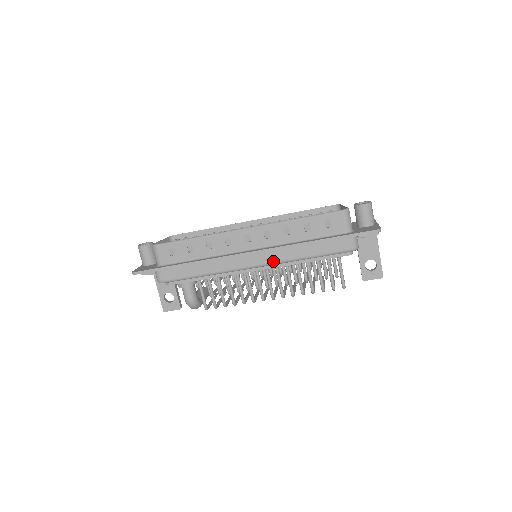
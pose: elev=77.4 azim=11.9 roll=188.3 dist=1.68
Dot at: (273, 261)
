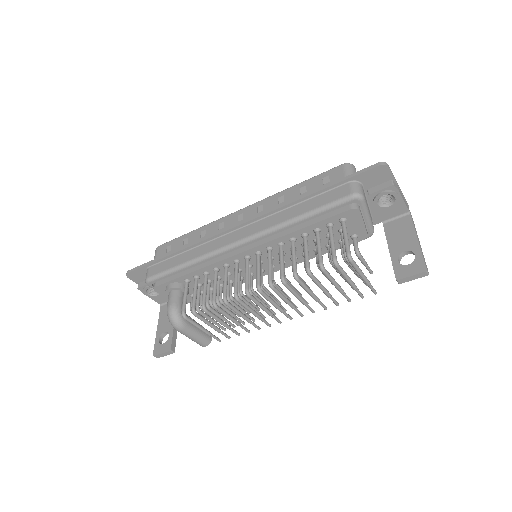
Dot at: (260, 230)
